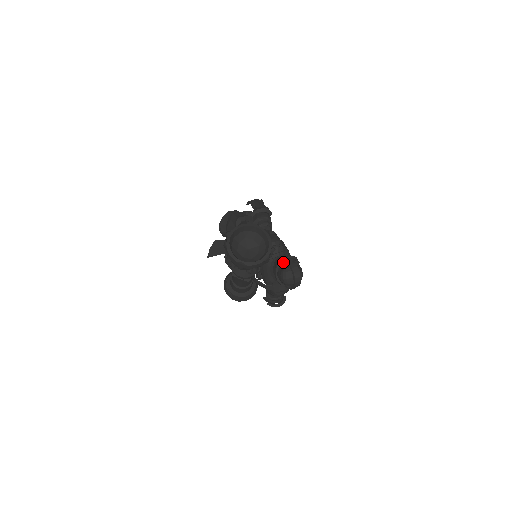
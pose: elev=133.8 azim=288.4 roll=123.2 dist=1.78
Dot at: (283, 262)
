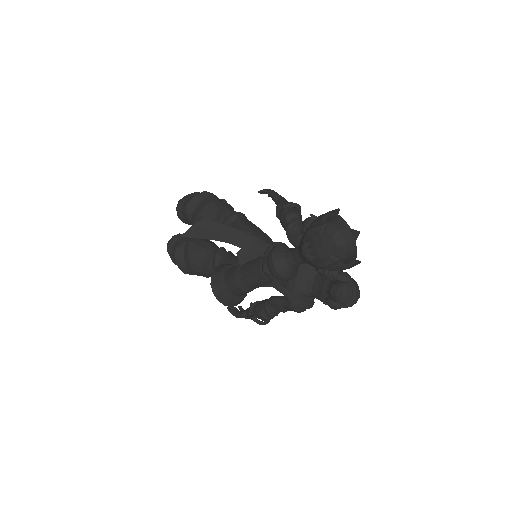
Dot at: (342, 274)
